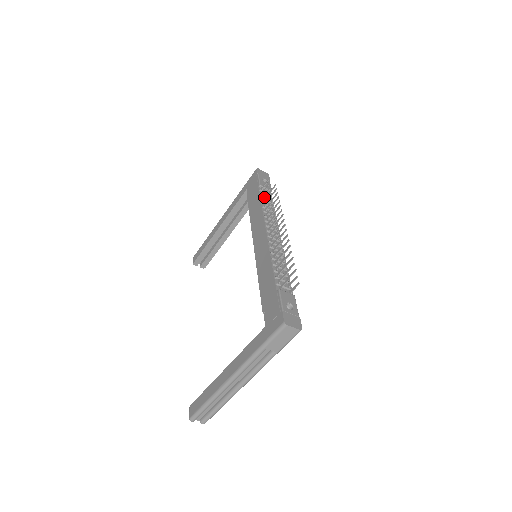
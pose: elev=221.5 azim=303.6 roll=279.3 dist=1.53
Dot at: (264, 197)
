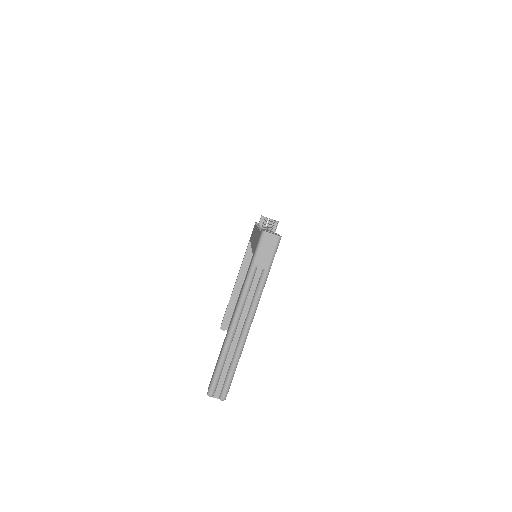
Dot at: occluded
